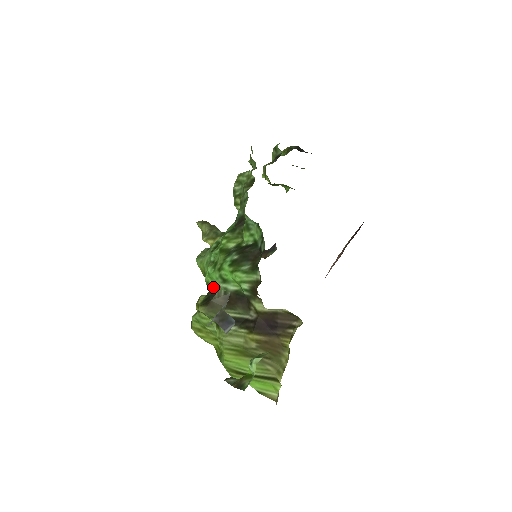
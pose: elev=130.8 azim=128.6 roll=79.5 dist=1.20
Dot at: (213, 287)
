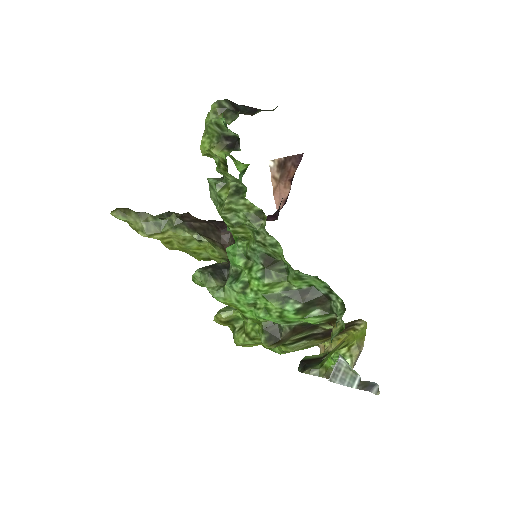
Dot at: (264, 322)
